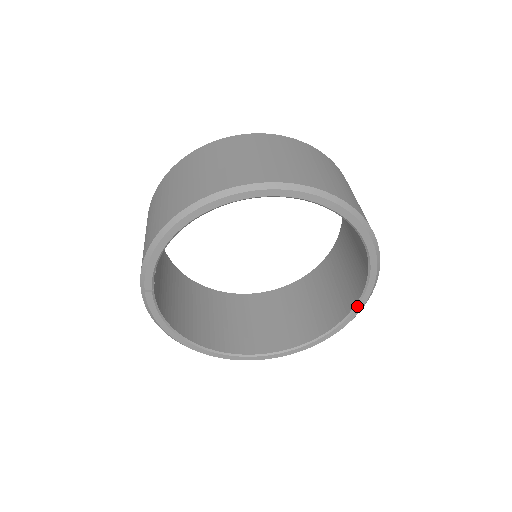
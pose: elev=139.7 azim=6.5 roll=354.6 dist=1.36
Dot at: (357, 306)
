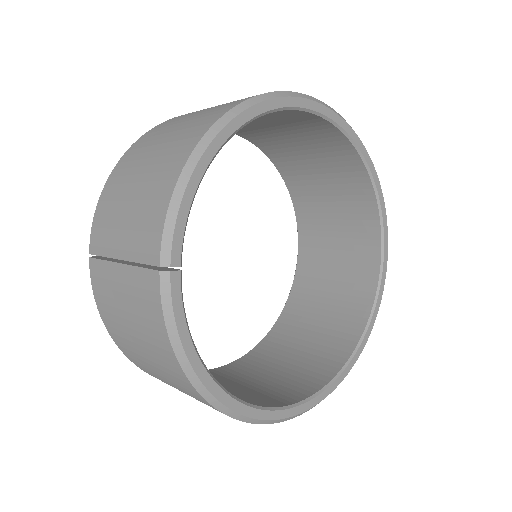
Dot at: (379, 288)
